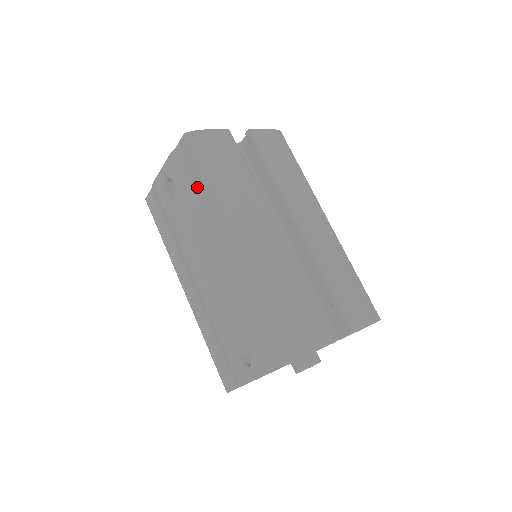
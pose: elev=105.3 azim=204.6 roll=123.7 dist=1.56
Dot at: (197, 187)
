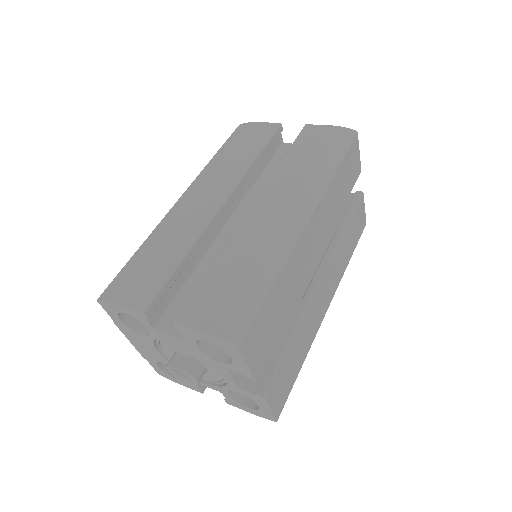
Dot at: occluded
